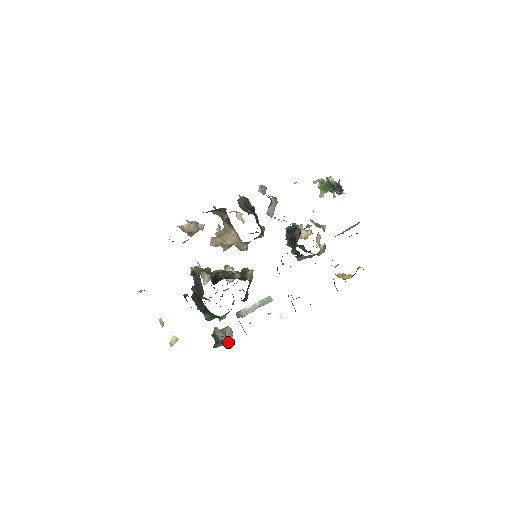
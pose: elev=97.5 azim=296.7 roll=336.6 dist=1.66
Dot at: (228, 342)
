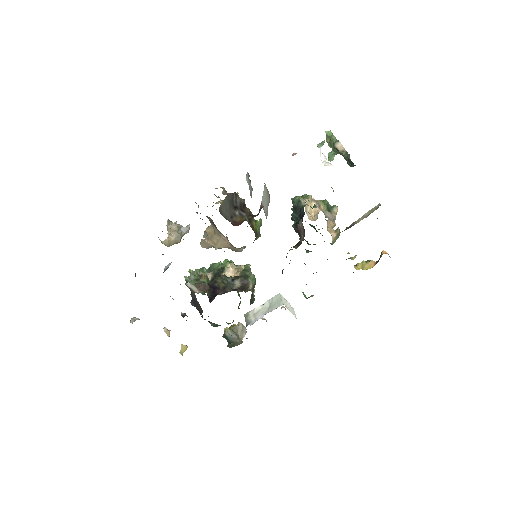
Dot at: (241, 343)
